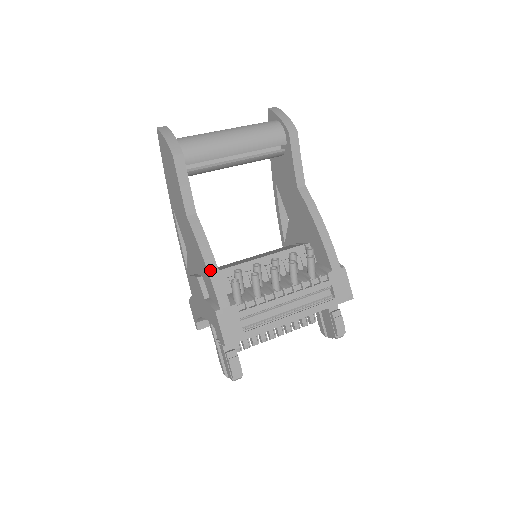
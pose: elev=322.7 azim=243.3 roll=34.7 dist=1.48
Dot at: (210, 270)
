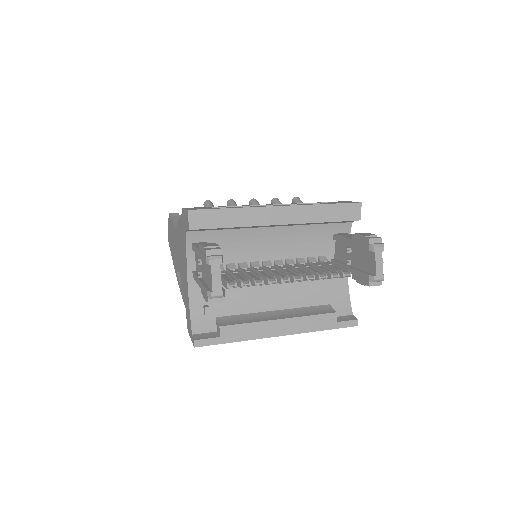
Dot at: occluded
